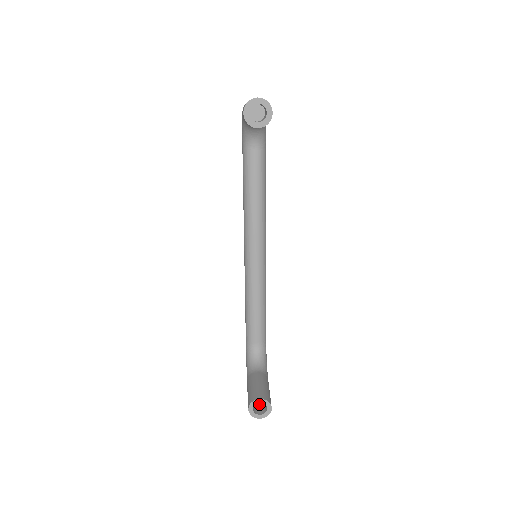
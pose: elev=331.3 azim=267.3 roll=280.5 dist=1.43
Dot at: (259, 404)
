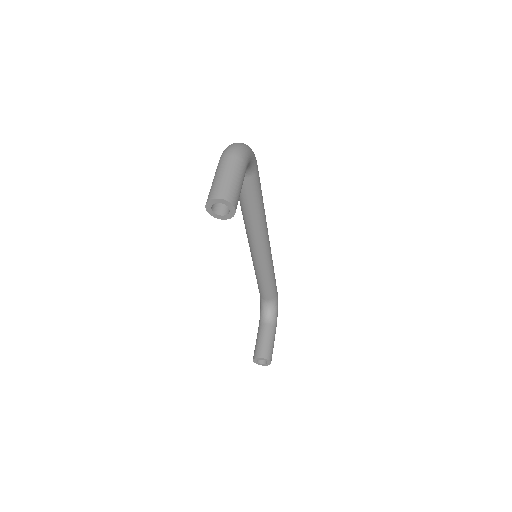
Dot at: occluded
